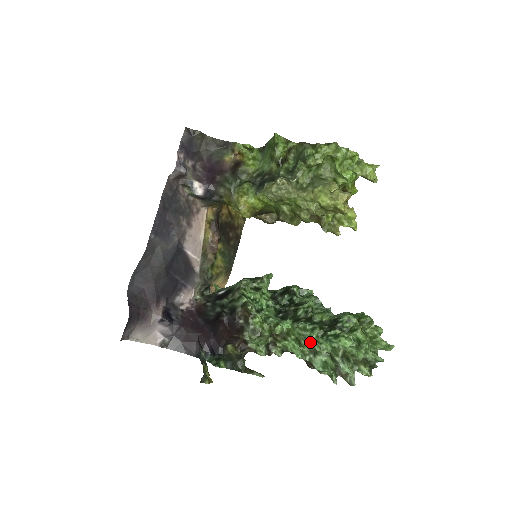
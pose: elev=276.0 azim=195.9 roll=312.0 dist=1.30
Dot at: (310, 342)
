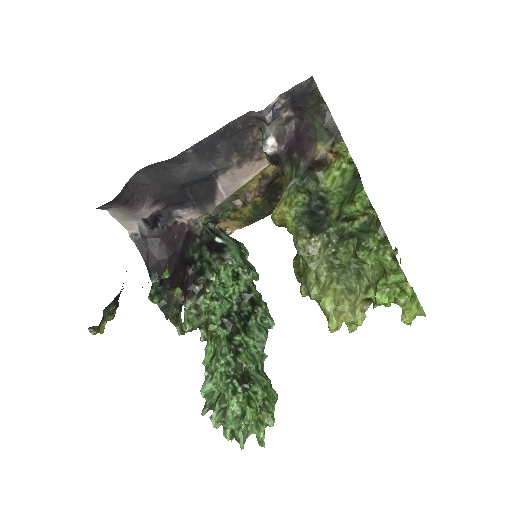
Dot at: (216, 370)
